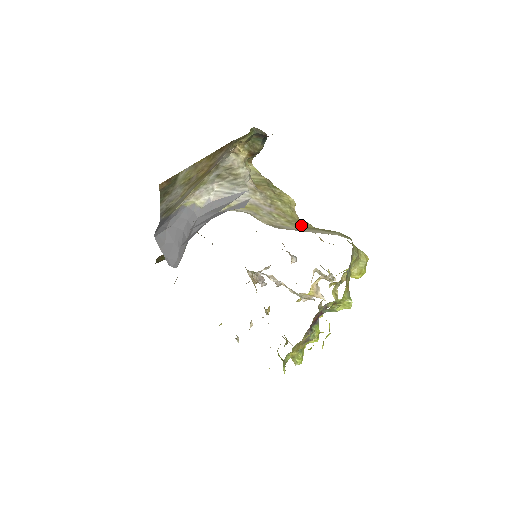
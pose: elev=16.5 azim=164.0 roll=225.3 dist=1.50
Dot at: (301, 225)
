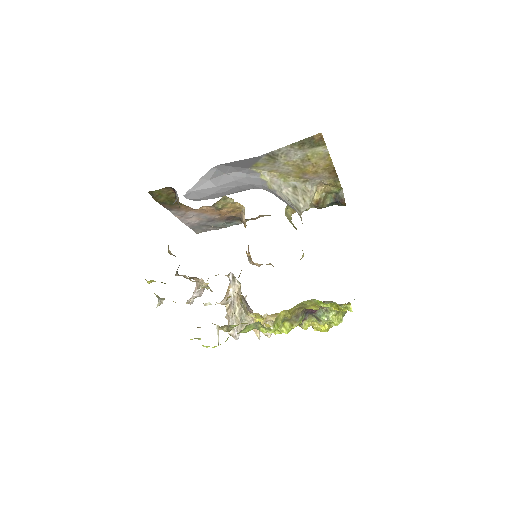
Dot at: occluded
